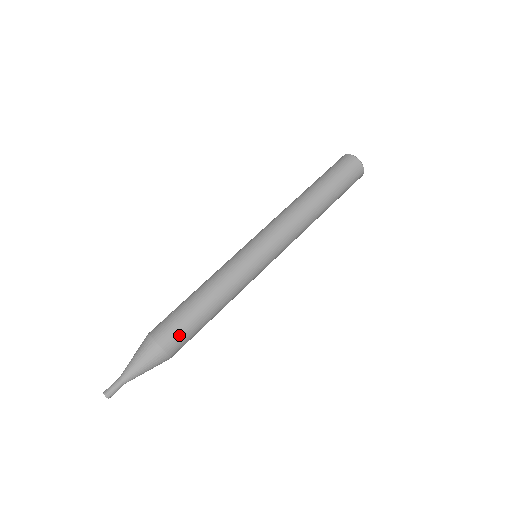
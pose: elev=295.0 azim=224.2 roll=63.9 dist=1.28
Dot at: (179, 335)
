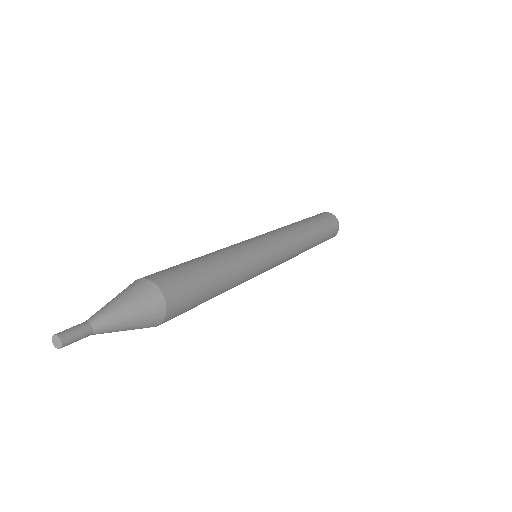
Dot at: (173, 273)
